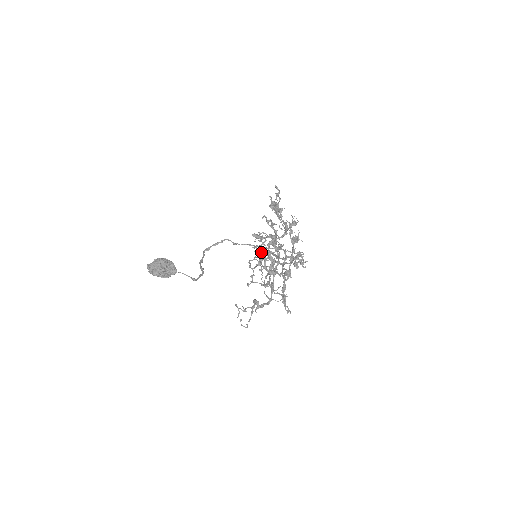
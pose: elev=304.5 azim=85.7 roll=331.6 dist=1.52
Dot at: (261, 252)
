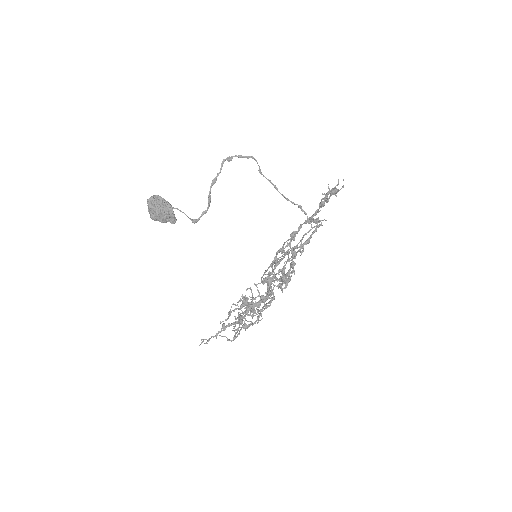
Dot at: (241, 318)
